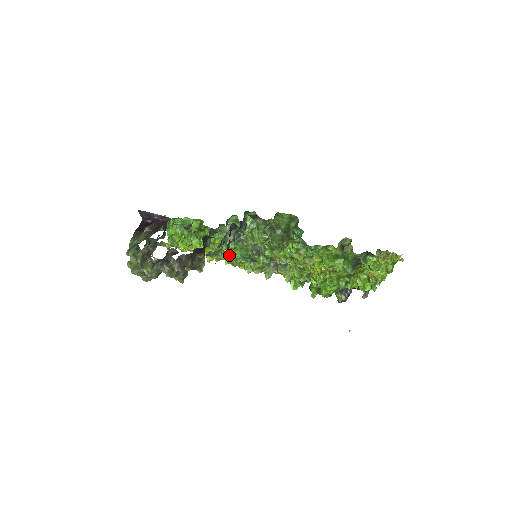
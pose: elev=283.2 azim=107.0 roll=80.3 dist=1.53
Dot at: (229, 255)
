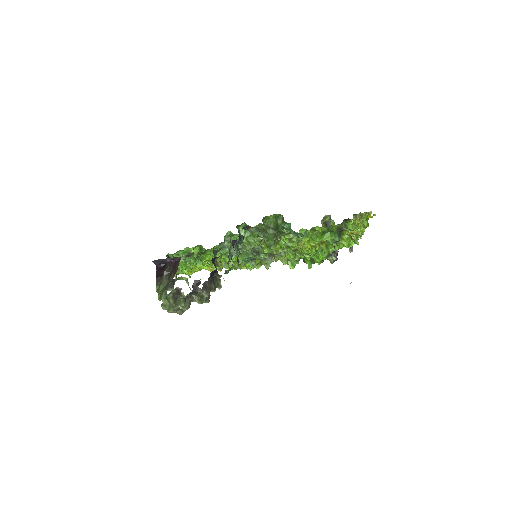
Dot at: (232, 263)
